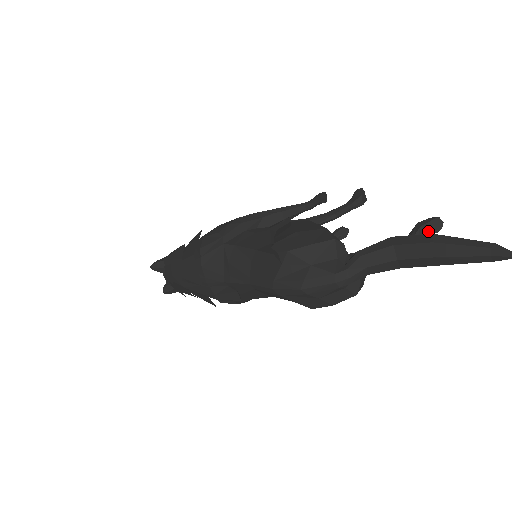
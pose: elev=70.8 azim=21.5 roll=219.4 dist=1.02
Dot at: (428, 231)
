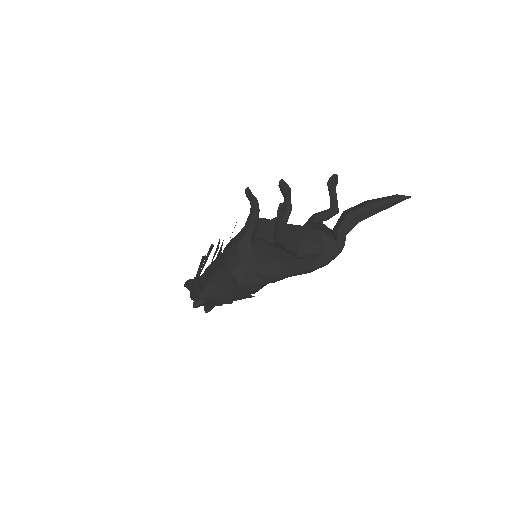
Dot at: (335, 185)
